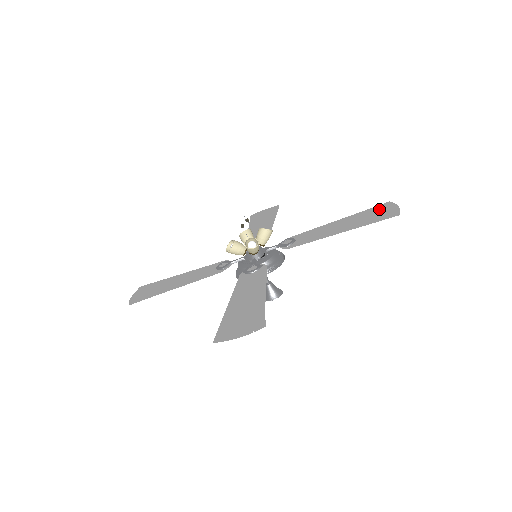
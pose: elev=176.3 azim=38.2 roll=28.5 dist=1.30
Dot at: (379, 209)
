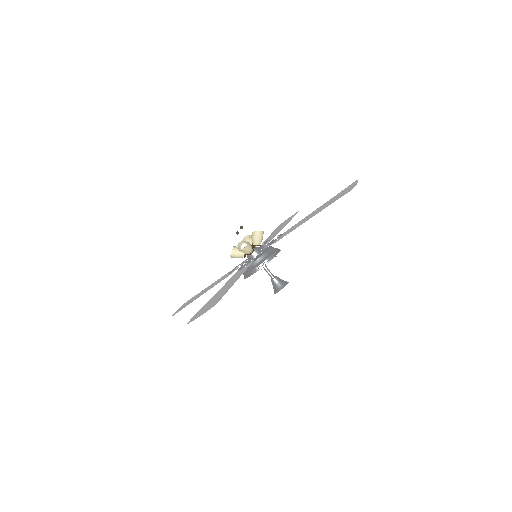
Dot at: (345, 190)
